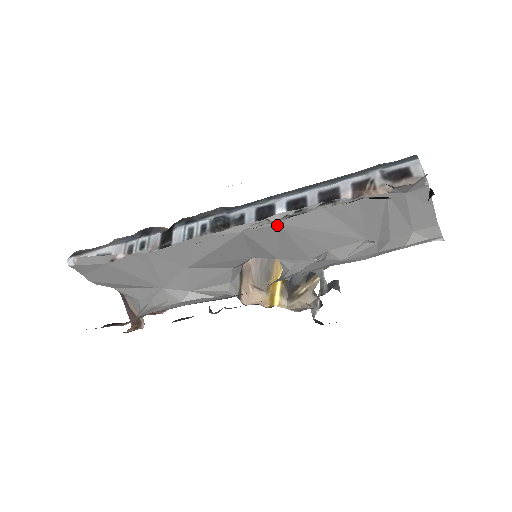
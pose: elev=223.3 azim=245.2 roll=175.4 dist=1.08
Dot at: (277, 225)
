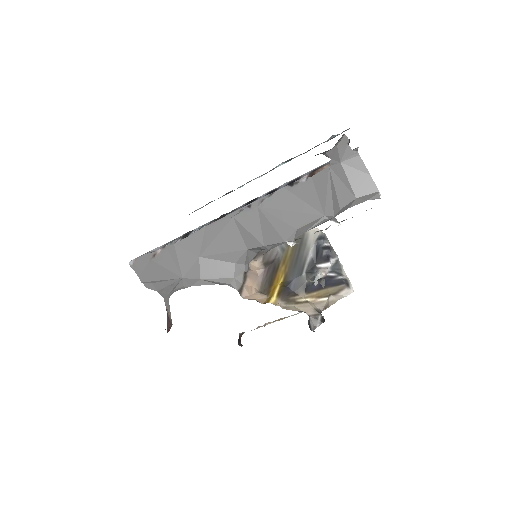
Dot at: (257, 209)
